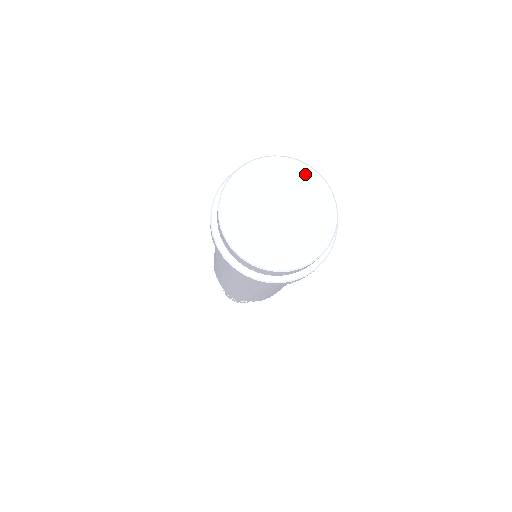
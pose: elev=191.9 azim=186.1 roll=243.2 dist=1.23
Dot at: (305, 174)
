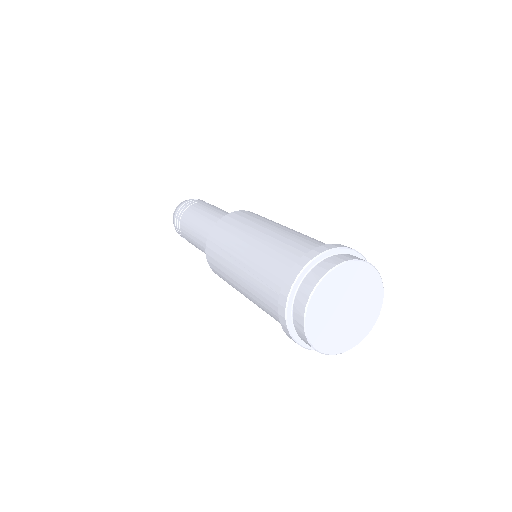
Dot at: (348, 270)
